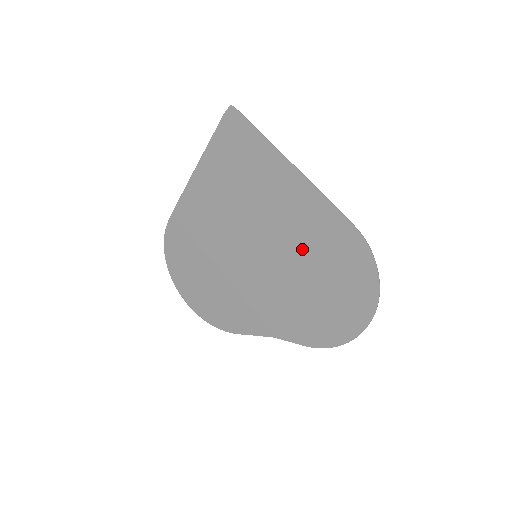
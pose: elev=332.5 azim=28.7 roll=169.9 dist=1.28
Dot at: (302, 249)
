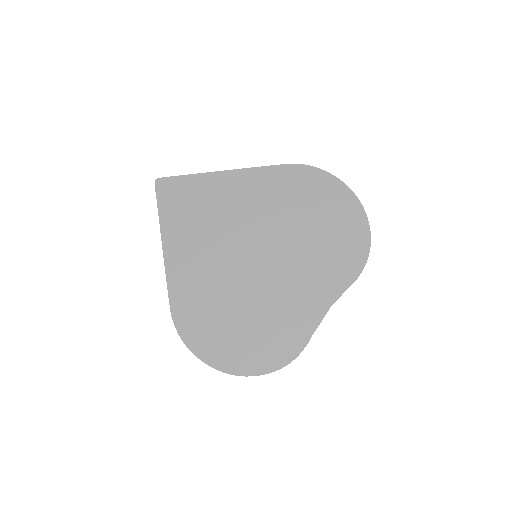
Dot at: (277, 213)
